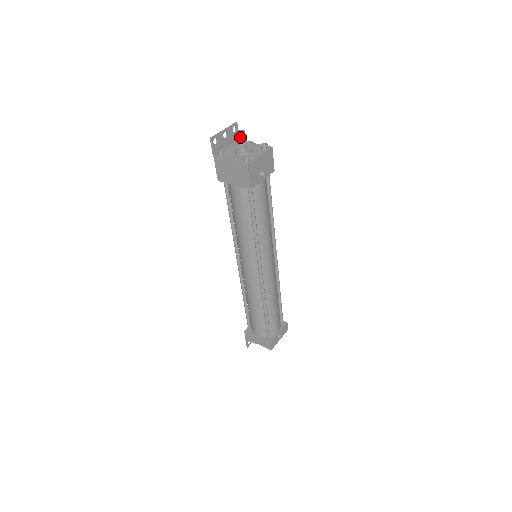
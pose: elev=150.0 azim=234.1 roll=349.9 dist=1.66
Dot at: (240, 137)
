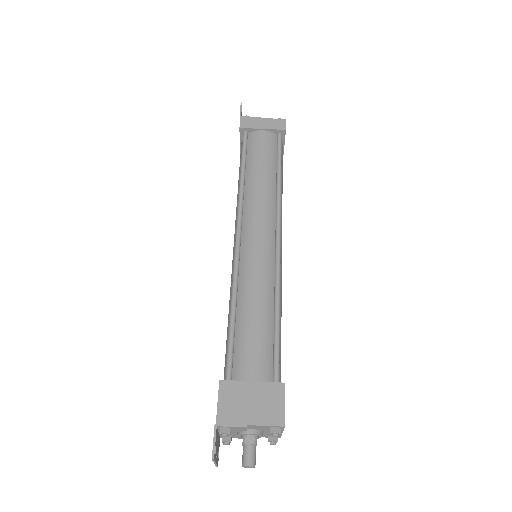
Dot at: occluded
